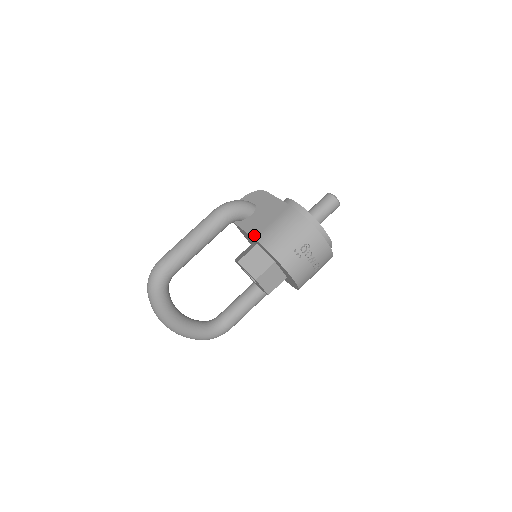
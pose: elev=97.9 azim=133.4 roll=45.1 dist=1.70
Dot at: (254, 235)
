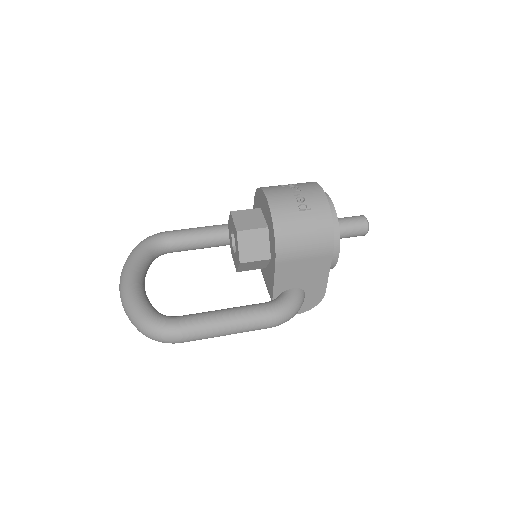
Dot at: occluded
